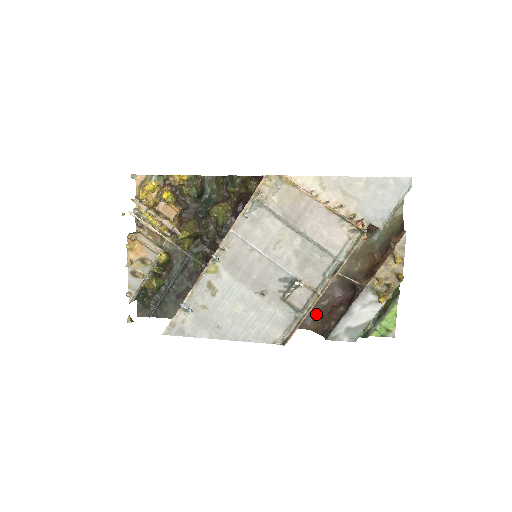
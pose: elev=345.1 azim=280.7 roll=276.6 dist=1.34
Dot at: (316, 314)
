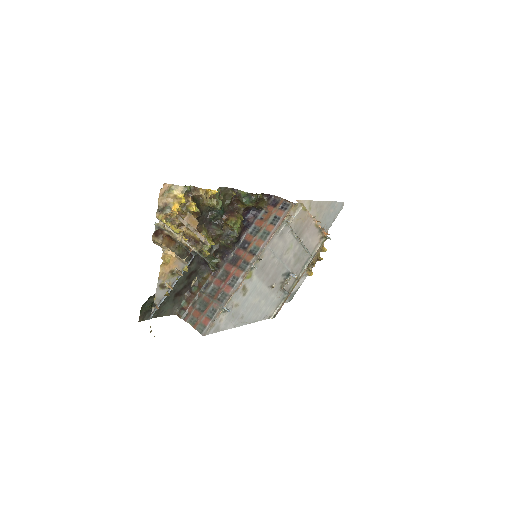
Dot at: occluded
